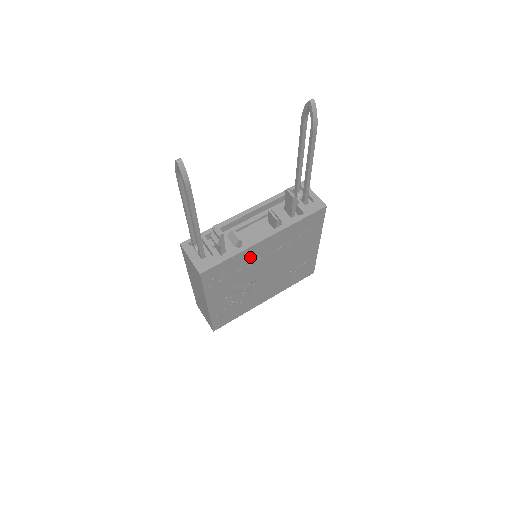
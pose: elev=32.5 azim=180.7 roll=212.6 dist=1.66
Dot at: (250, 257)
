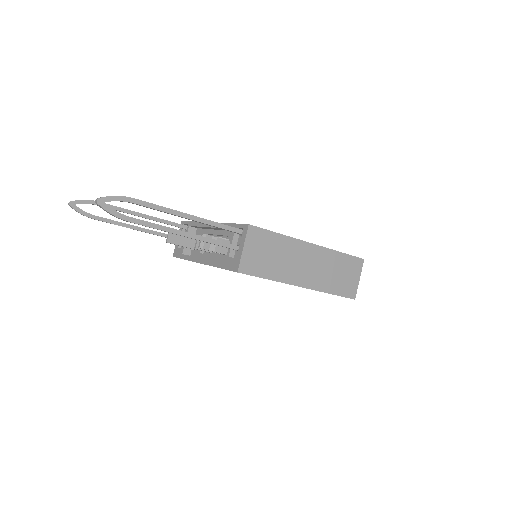
Dot at: occluded
